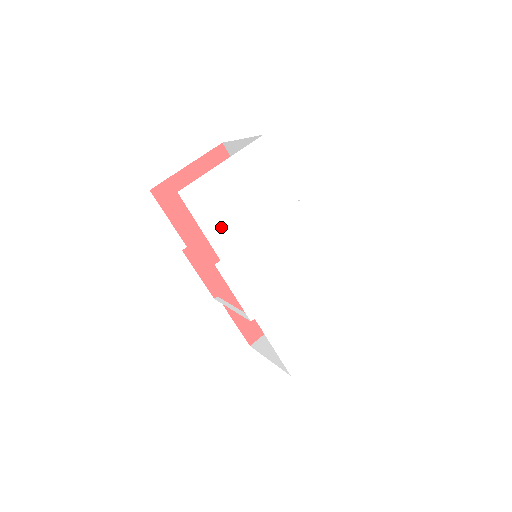
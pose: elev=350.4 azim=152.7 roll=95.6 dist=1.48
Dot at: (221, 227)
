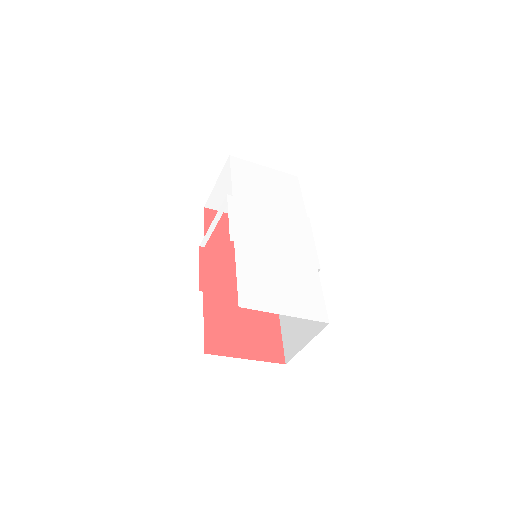
Dot at: (245, 185)
